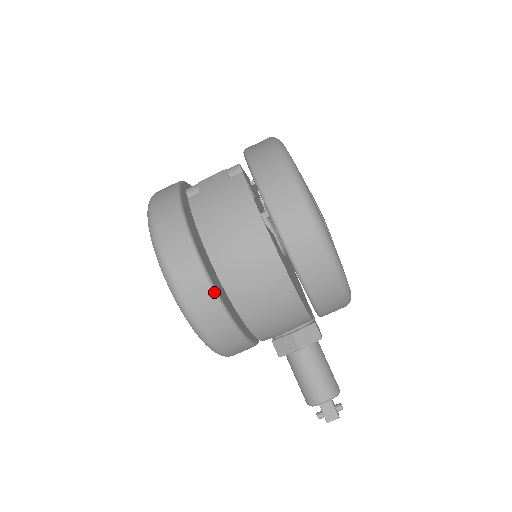
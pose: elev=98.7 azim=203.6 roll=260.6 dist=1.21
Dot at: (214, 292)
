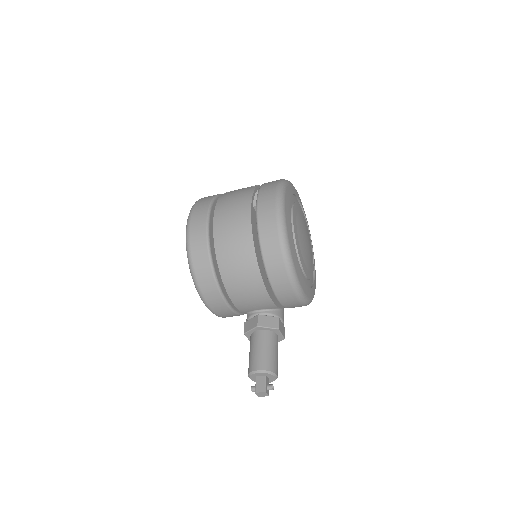
Dot at: (207, 235)
